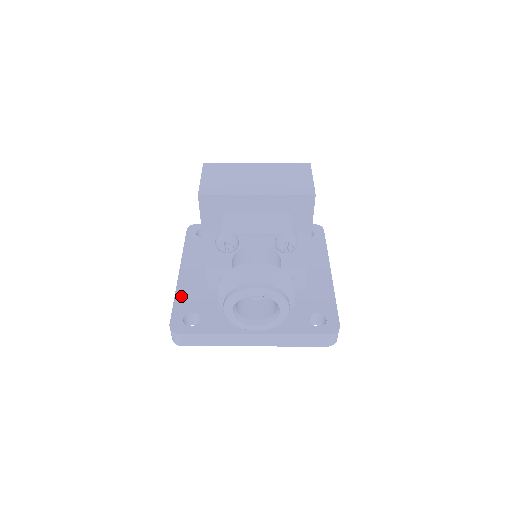
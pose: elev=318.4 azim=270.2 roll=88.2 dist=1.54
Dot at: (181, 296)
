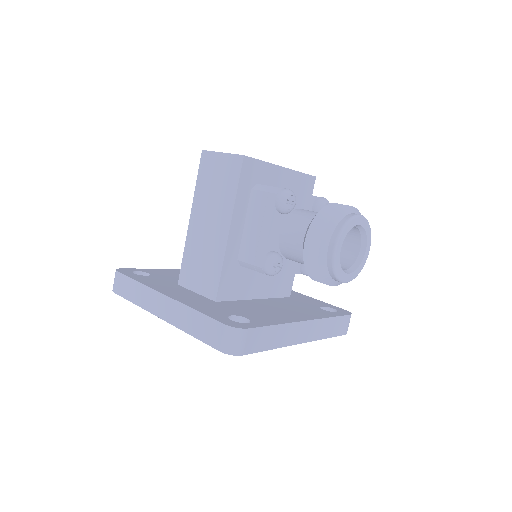
Dot at: (199, 307)
